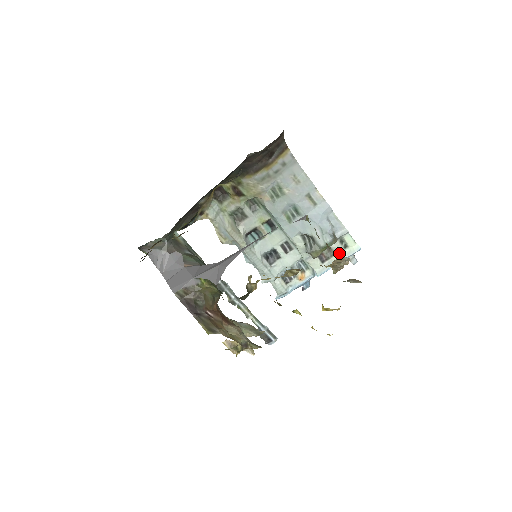
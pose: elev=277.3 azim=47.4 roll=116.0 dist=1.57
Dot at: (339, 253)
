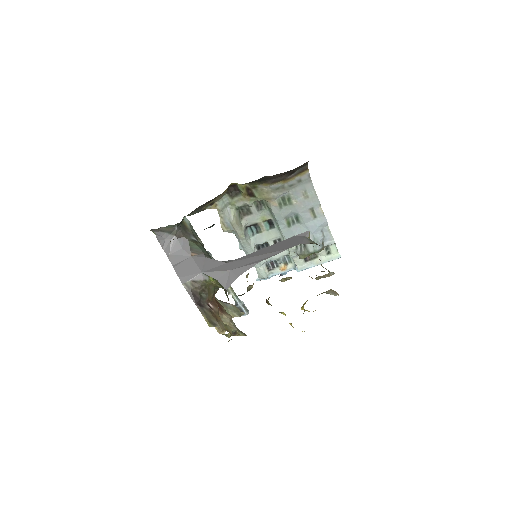
Dot at: (329, 272)
